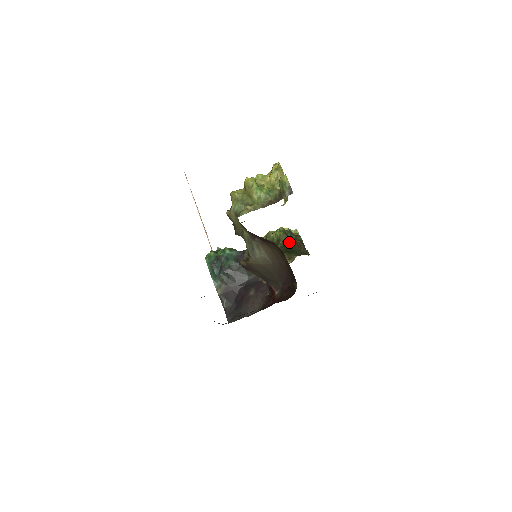
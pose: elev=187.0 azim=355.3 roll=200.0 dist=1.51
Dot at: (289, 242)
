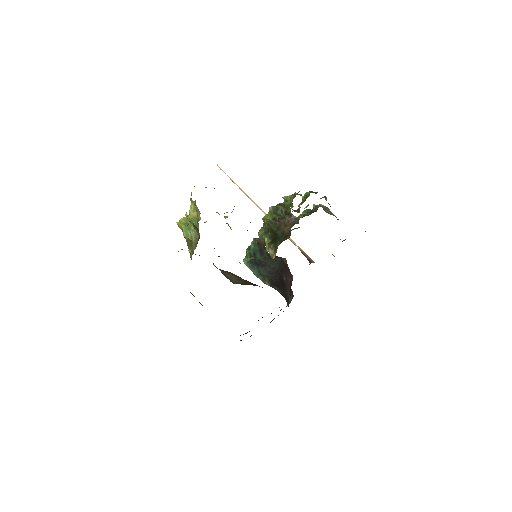
Dot at: (274, 227)
